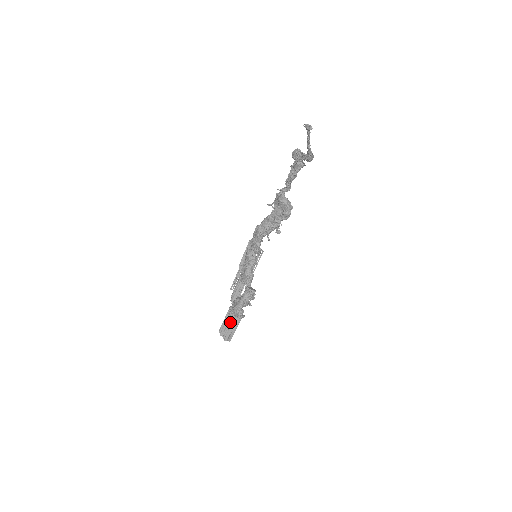
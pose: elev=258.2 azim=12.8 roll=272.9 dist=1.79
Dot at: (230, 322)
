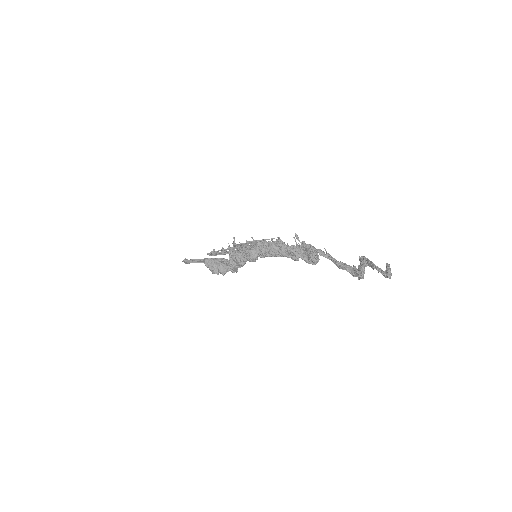
Dot at: occluded
